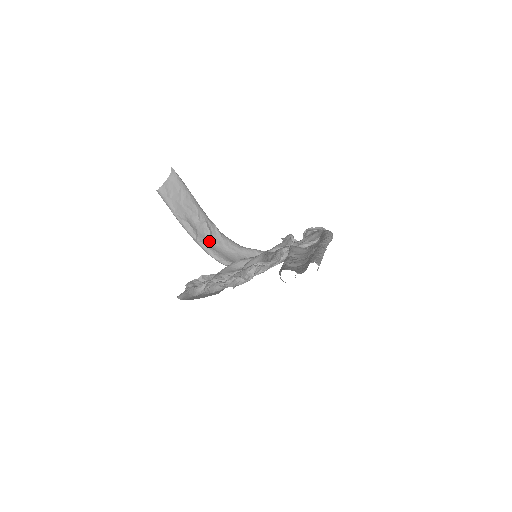
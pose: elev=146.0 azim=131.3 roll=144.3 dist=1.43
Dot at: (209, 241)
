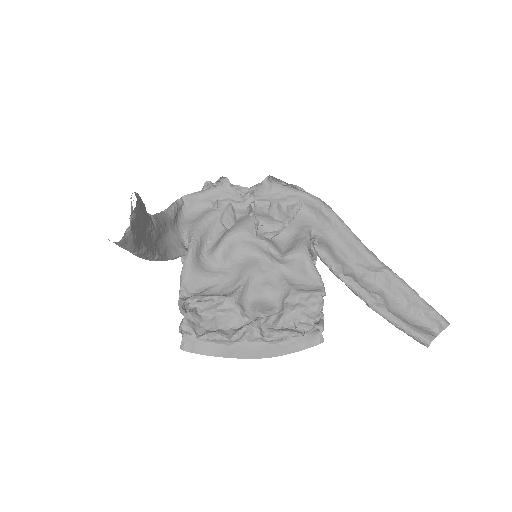
Dot at: (155, 244)
